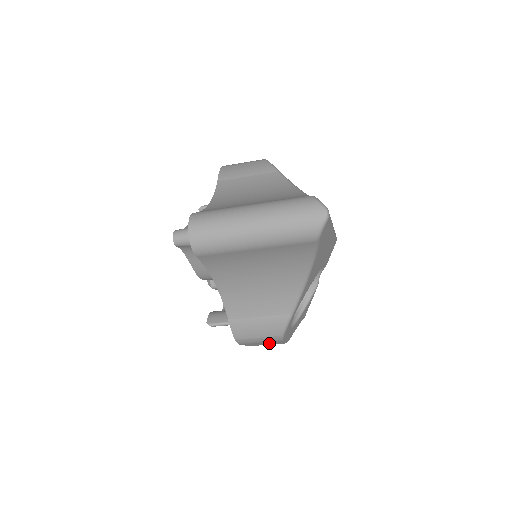
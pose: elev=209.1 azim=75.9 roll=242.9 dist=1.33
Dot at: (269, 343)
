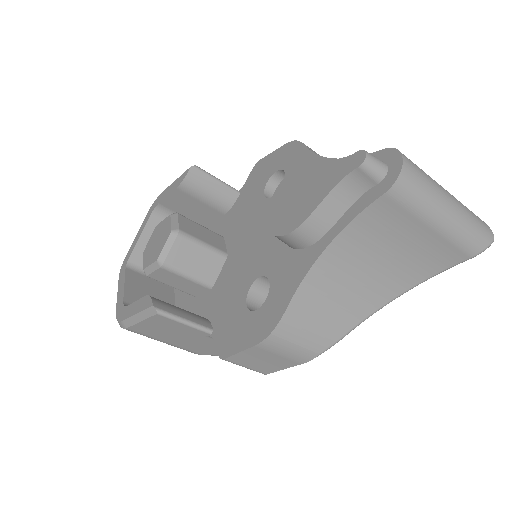
Dot at: (264, 363)
